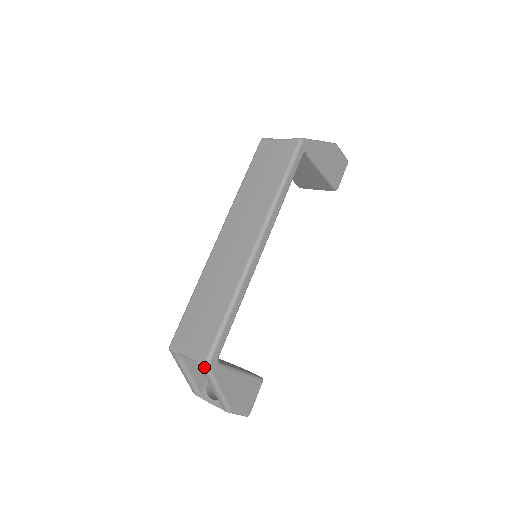
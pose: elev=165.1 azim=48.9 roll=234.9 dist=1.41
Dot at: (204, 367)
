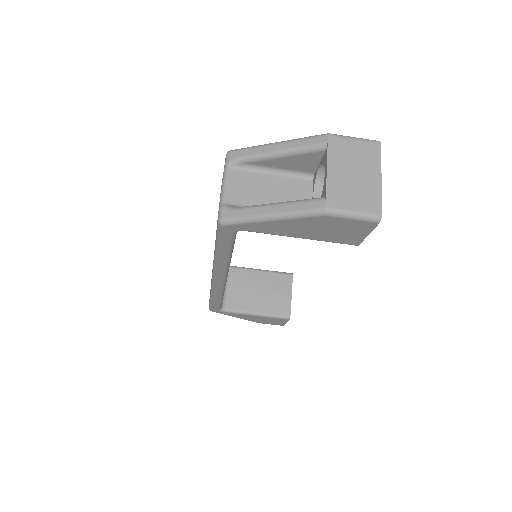
Dot at: occluded
